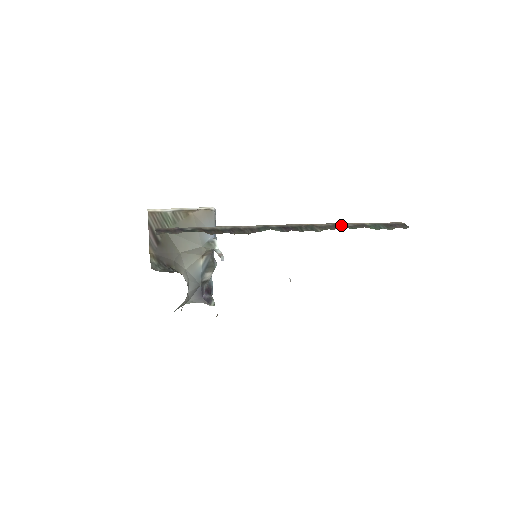
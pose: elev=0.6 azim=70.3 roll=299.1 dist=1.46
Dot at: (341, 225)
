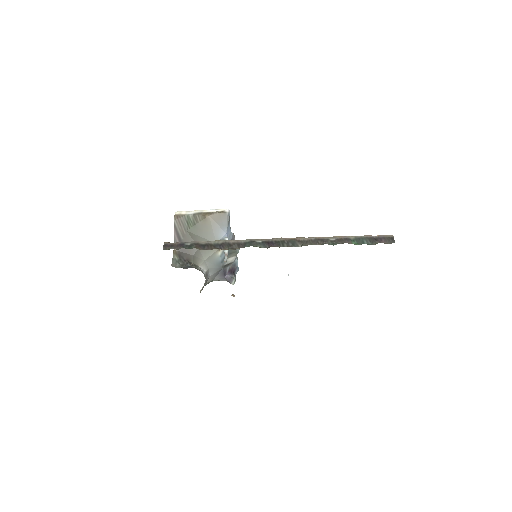
Dot at: (323, 240)
